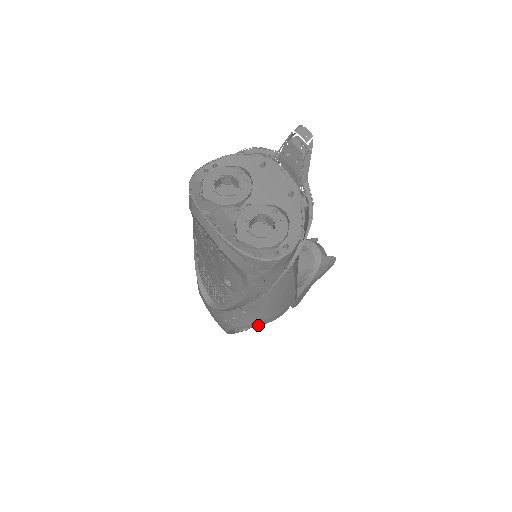
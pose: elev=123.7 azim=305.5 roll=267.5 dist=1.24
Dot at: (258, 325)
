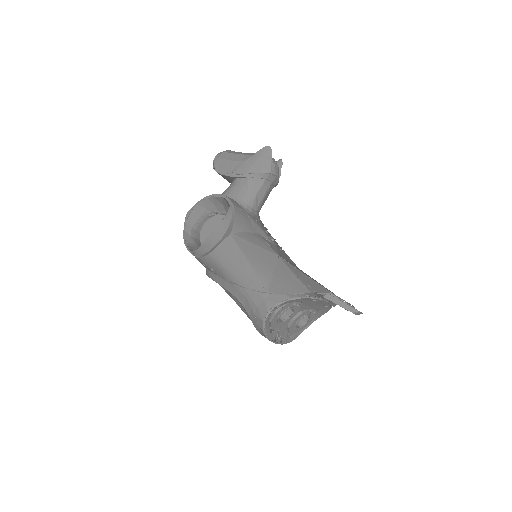
Dot at: occluded
